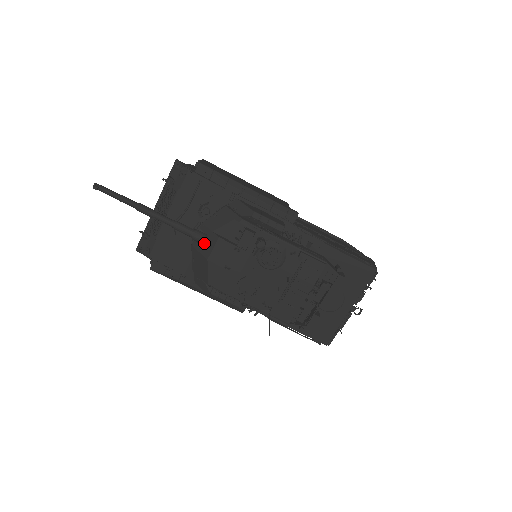
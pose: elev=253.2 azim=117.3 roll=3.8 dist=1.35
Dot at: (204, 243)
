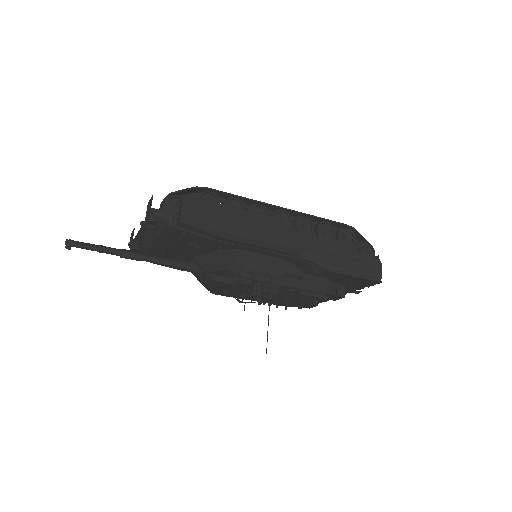
Dot at: (199, 274)
